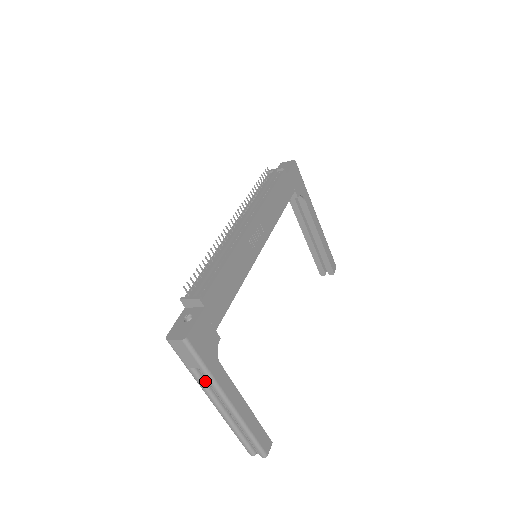
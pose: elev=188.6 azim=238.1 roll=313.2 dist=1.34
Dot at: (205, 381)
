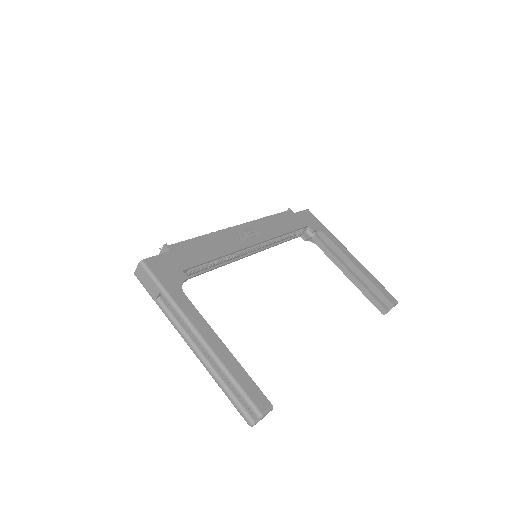
Dot at: (173, 315)
